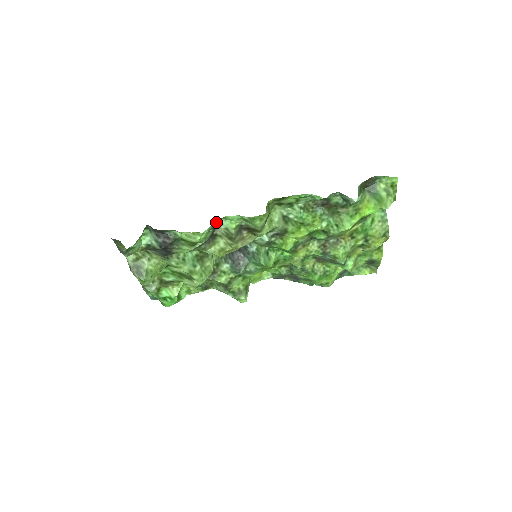
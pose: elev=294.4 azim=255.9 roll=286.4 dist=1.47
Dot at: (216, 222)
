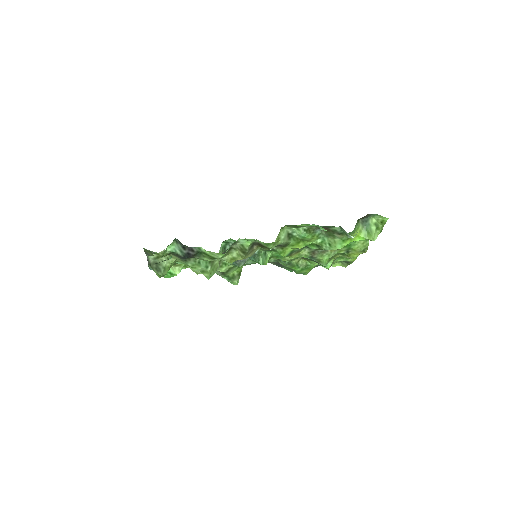
Dot at: occluded
